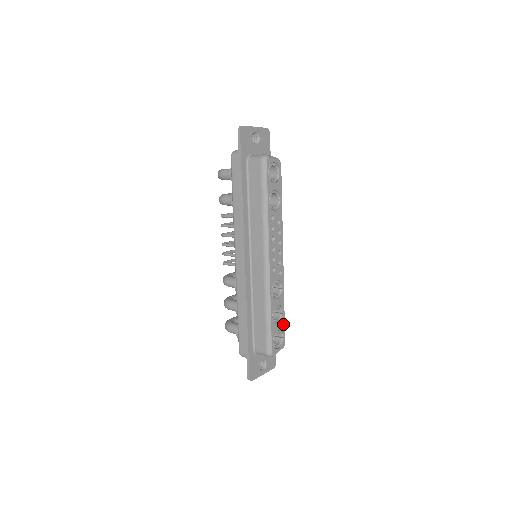
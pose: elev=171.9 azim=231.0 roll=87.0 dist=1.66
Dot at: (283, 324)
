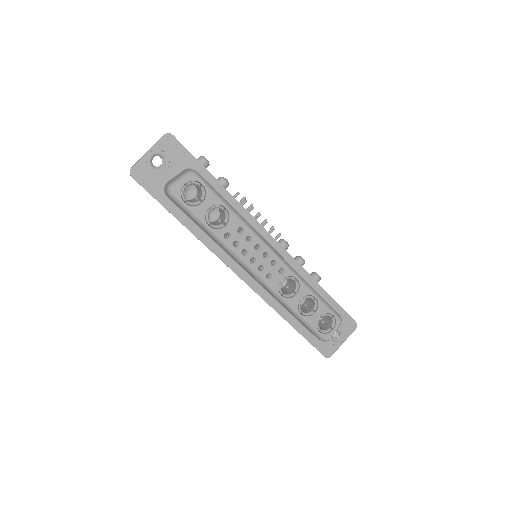
Dot at: (323, 307)
